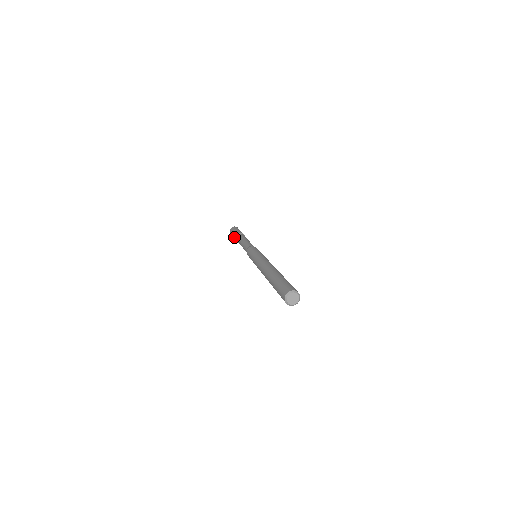
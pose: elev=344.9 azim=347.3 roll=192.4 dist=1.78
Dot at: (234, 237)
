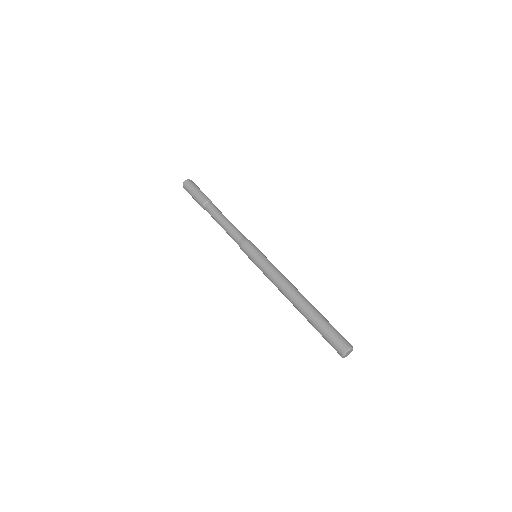
Dot at: (201, 199)
